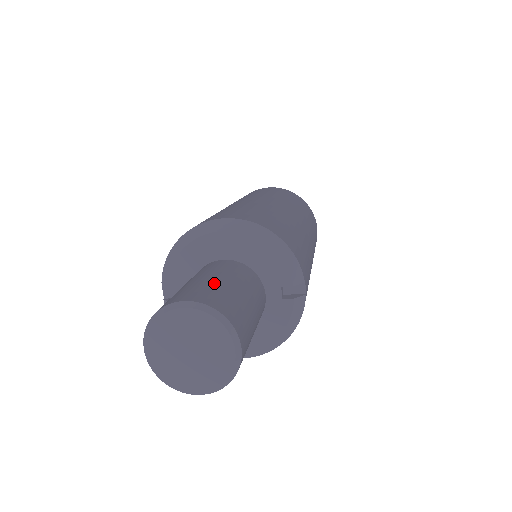
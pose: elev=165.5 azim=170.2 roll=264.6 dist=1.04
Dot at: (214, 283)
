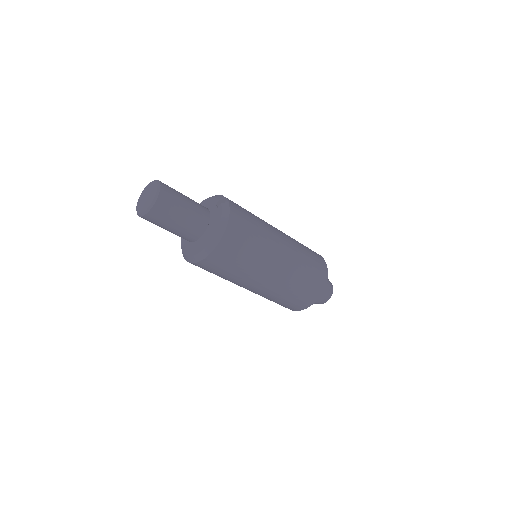
Dot at: occluded
